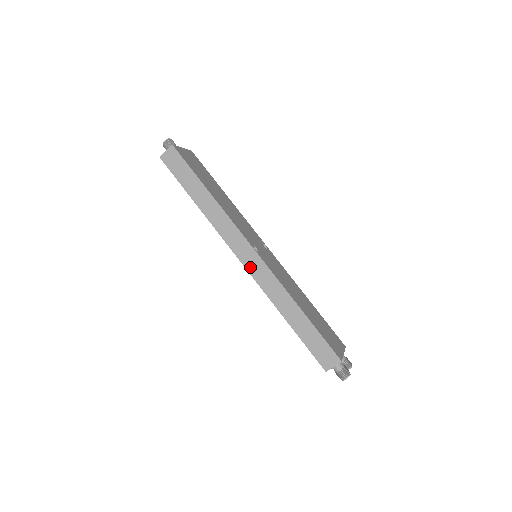
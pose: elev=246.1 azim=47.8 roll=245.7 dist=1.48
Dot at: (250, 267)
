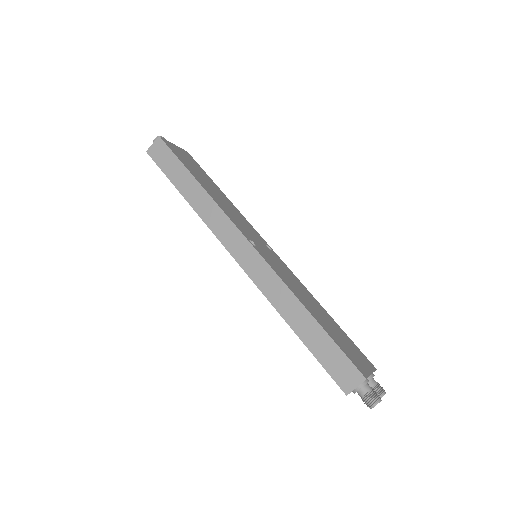
Dot at: (245, 264)
